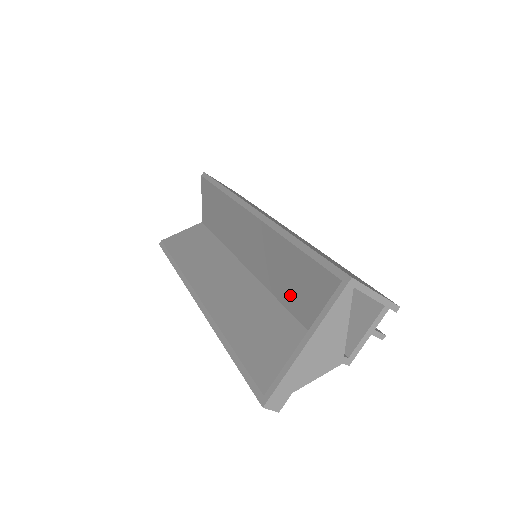
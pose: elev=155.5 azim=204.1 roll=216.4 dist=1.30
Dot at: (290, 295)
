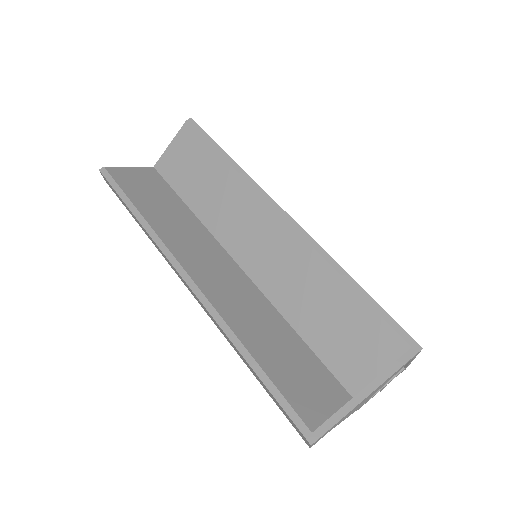
Dot at: (311, 322)
